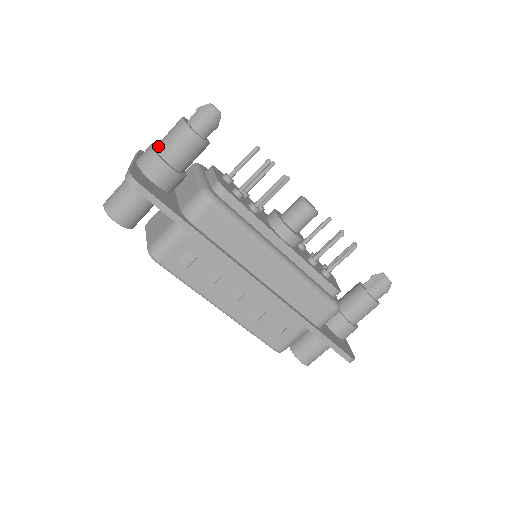
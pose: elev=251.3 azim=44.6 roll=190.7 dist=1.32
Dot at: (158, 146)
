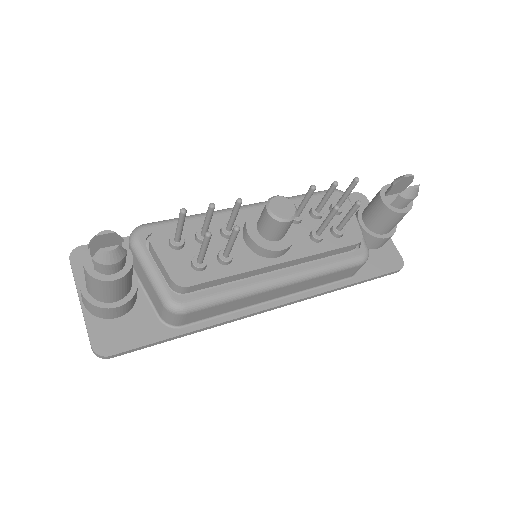
Dot at: (89, 292)
